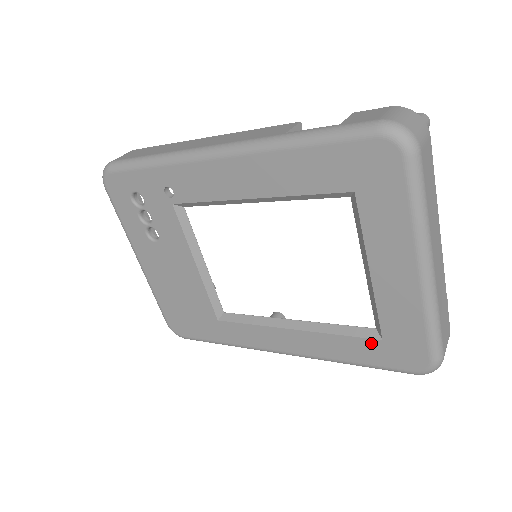
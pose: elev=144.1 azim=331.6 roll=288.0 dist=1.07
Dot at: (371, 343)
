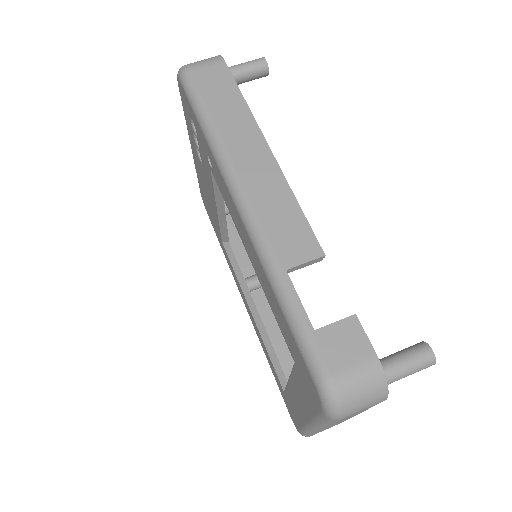
Dot at: (279, 382)
